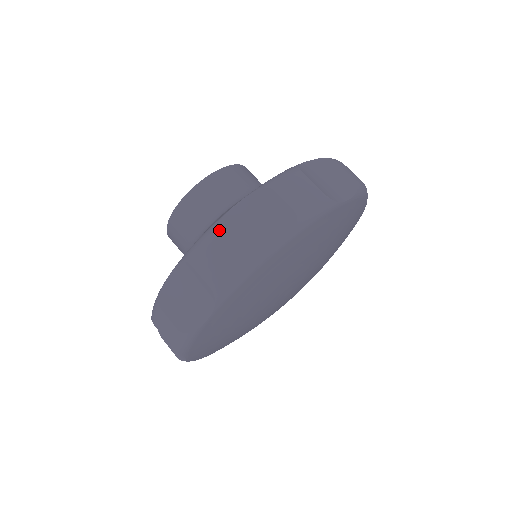
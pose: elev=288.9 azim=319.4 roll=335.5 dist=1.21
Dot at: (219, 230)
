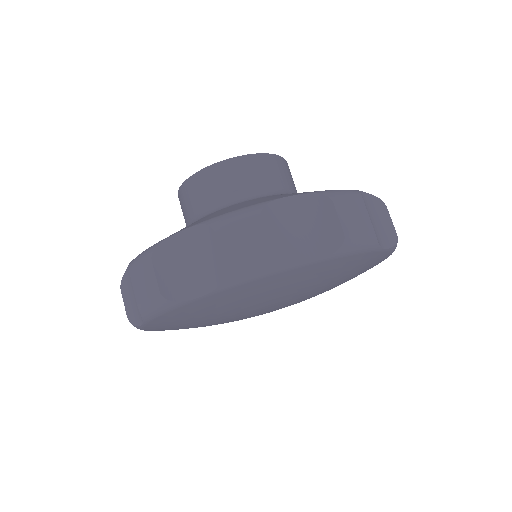
Dot at: (263, 213)
